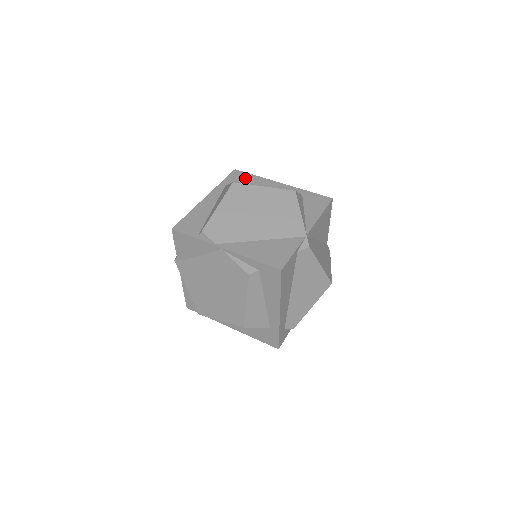
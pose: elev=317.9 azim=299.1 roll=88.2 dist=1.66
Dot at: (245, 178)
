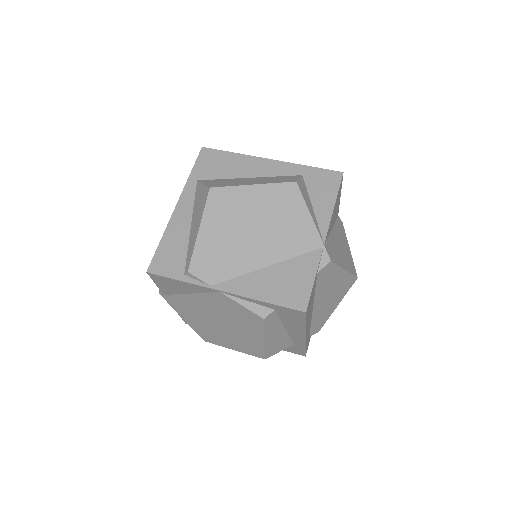
Dot at: (220, 160)
